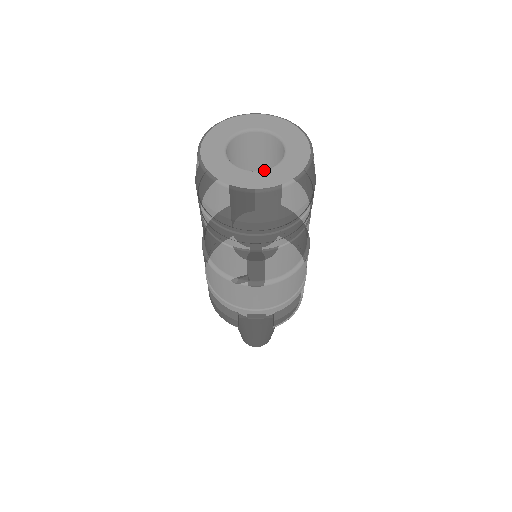
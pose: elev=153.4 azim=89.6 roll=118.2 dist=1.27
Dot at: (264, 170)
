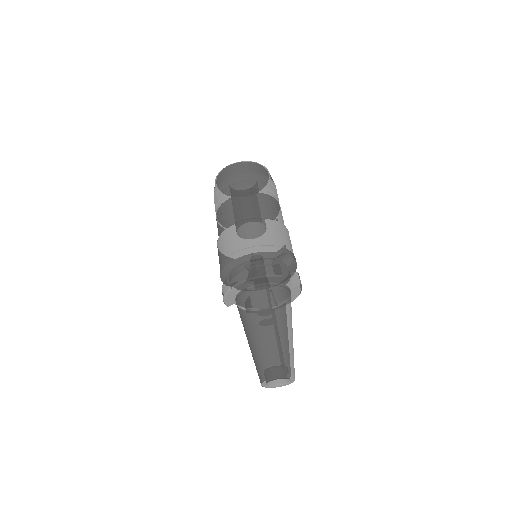
Dot at: occluded
